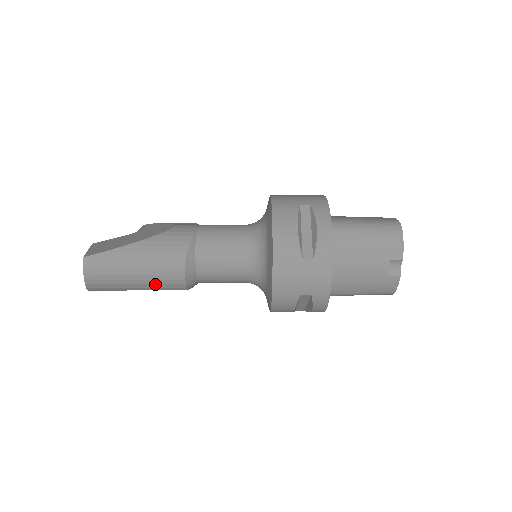
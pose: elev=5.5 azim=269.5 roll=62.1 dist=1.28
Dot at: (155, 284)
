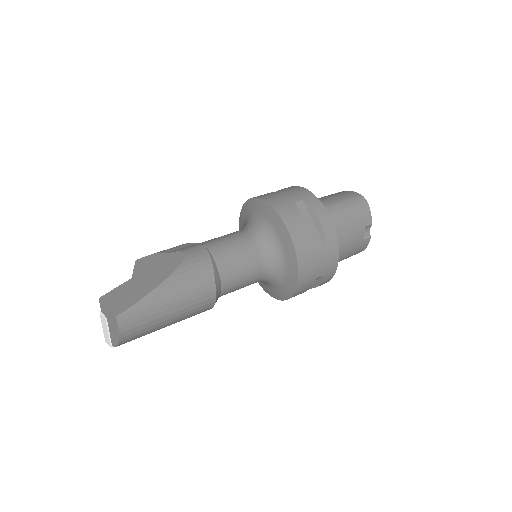
Dot at: (187, 315)
